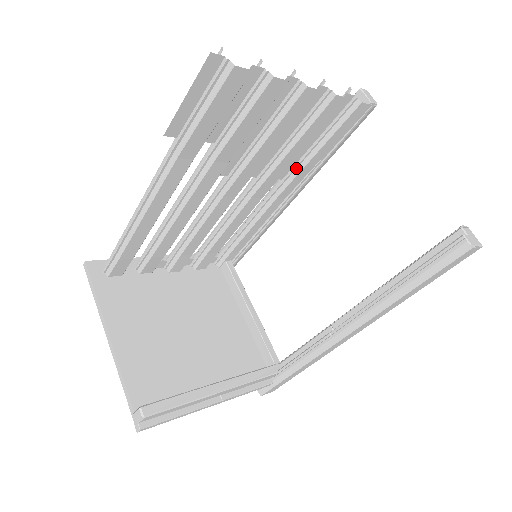
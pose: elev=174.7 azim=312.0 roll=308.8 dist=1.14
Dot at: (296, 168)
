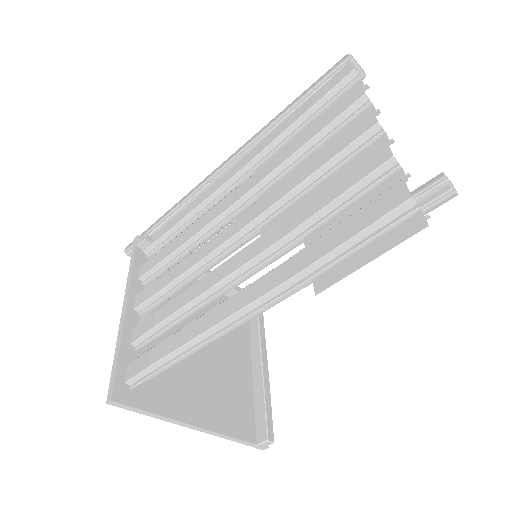
Dot at: occluded
